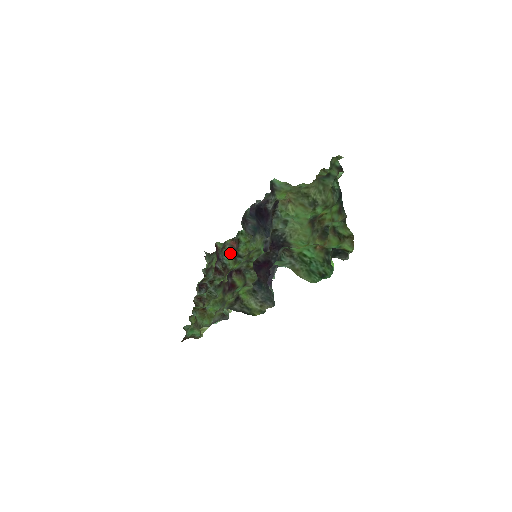
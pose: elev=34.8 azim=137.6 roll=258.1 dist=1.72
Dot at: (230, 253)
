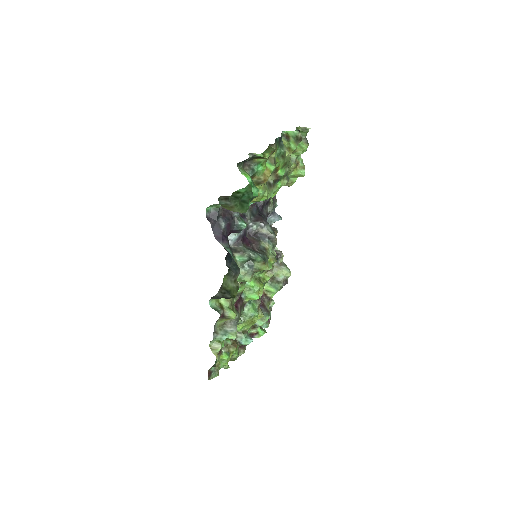
Dot at: (264, 285)
